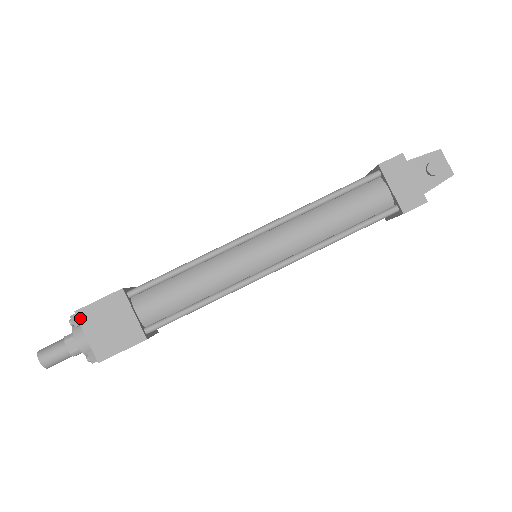
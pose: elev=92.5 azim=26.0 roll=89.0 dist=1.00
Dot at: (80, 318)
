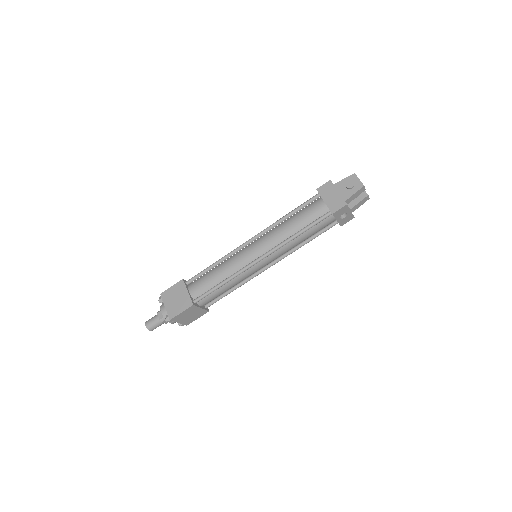
Dot at: (163, 297)
